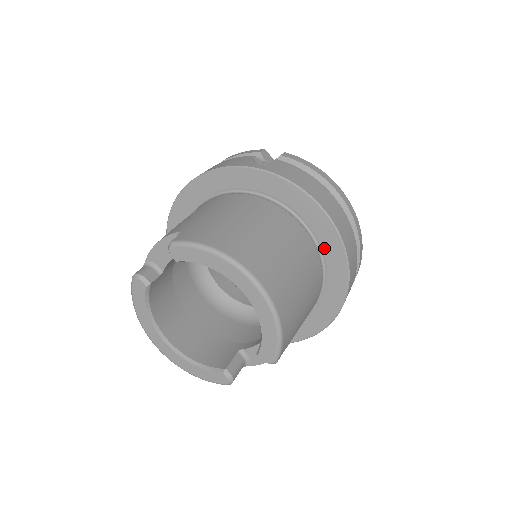
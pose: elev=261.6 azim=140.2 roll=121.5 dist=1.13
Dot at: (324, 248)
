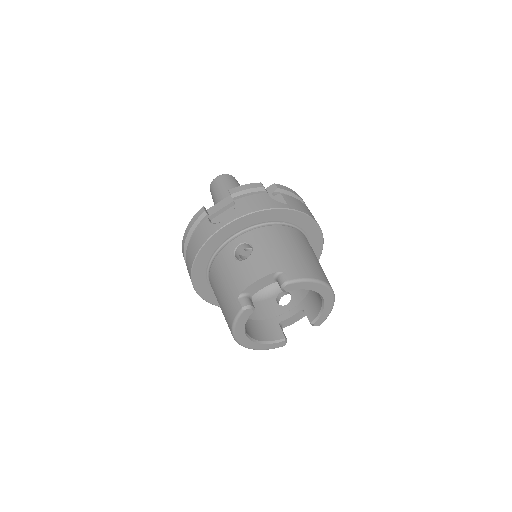
Dot at: (312, 246)
